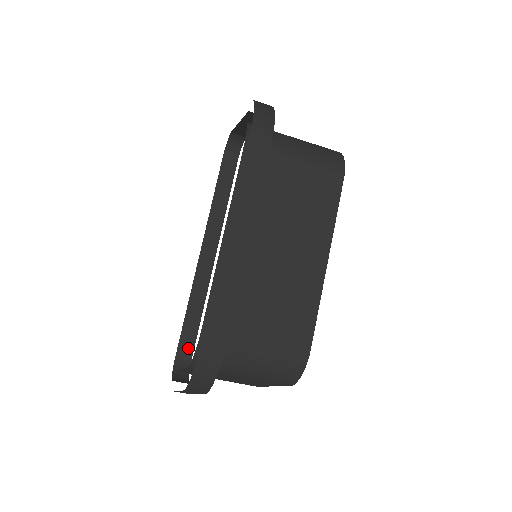
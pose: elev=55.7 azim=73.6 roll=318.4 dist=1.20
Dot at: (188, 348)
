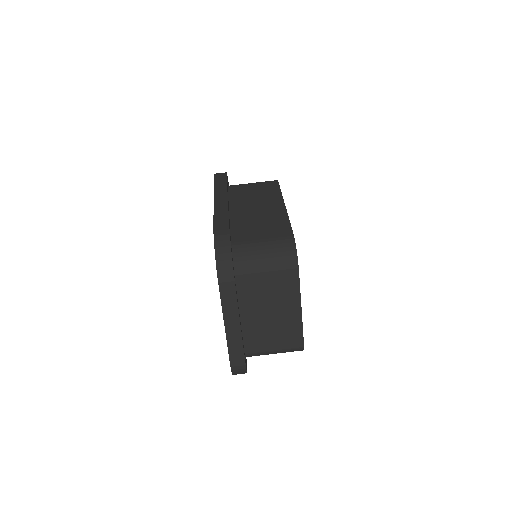
Dot at: occluded
